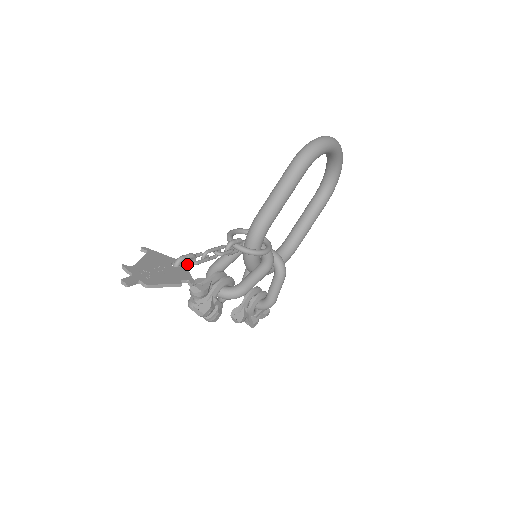
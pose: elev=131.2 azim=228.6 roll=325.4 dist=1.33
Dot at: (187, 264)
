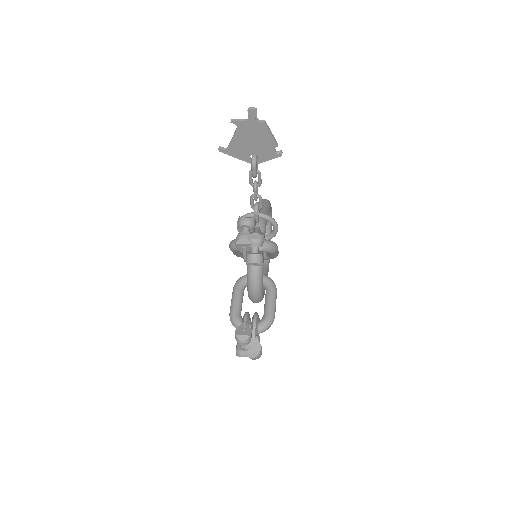
Dot at: (253, 172)
